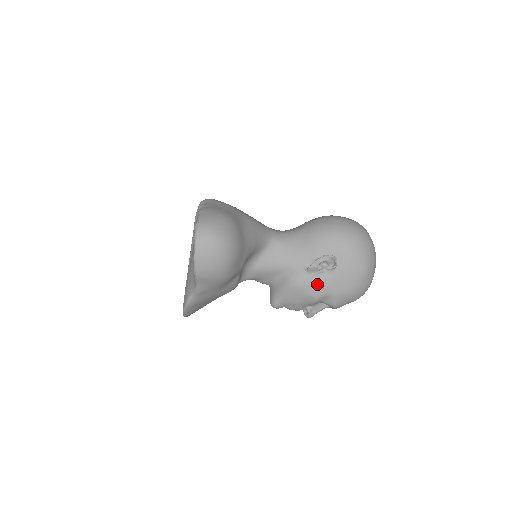
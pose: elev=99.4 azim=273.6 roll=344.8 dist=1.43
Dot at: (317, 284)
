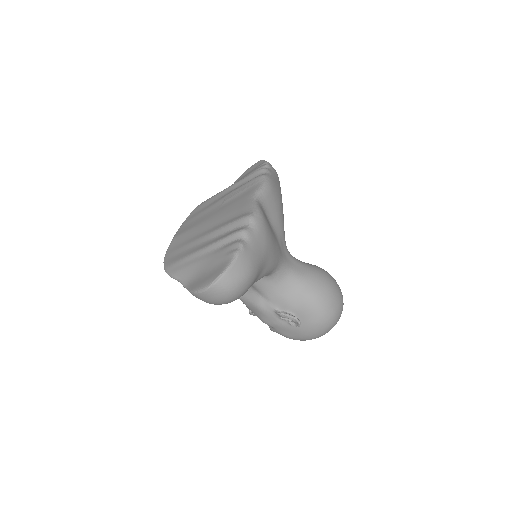
Dot at: (273, 321)
